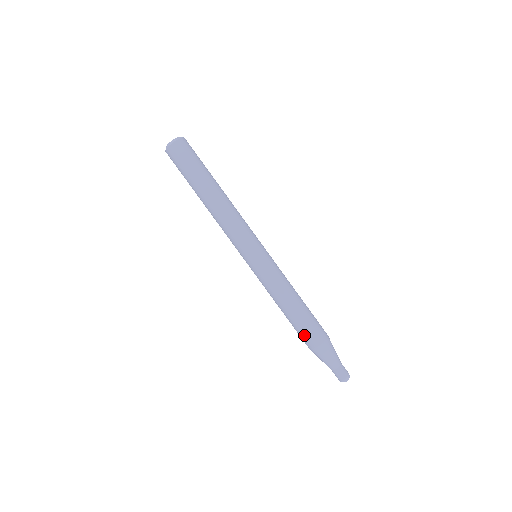
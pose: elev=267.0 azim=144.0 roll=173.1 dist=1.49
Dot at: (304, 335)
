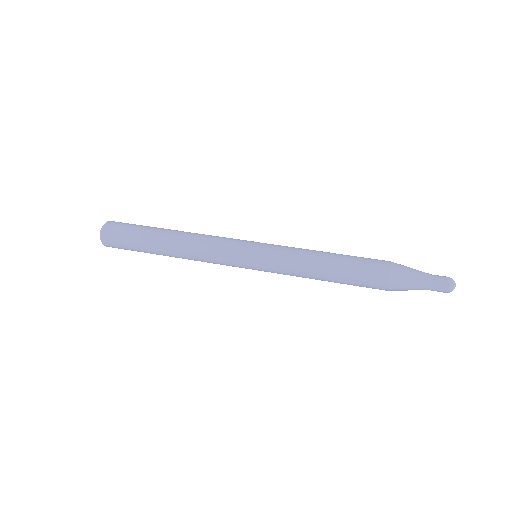
Dot at: (369, 262)
